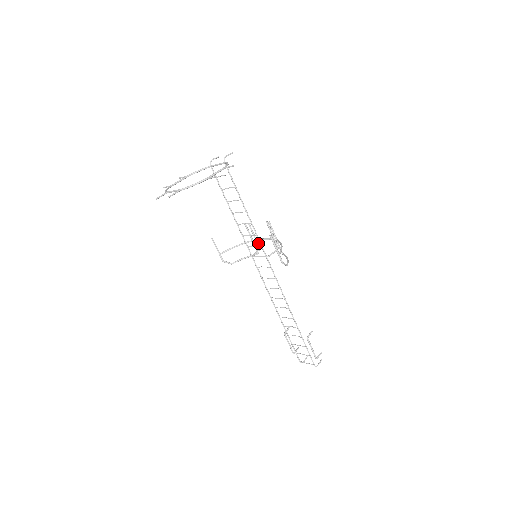
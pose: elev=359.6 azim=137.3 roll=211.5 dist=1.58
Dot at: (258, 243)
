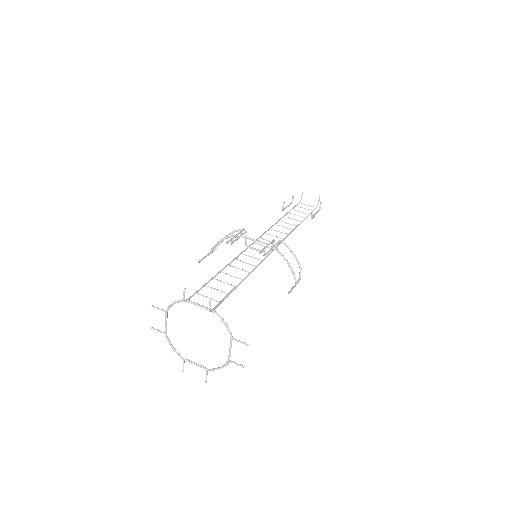
Dot at: (243, 234)
